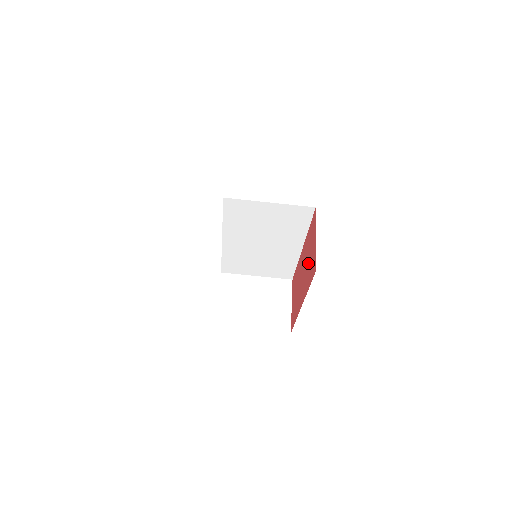
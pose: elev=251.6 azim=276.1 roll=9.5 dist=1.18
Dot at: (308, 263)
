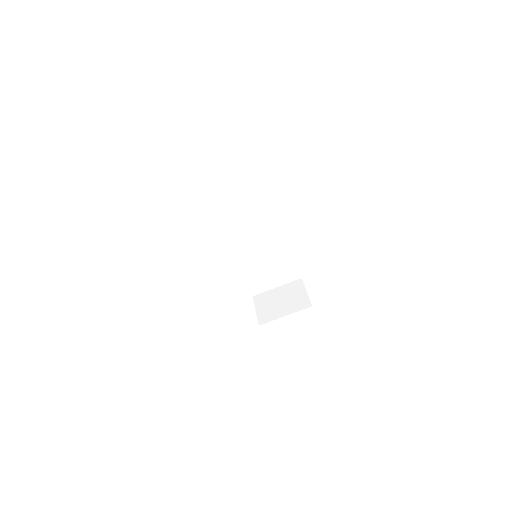
Dot at: occluded
